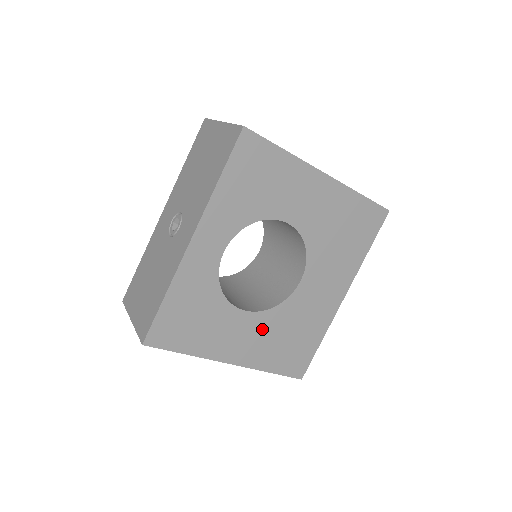
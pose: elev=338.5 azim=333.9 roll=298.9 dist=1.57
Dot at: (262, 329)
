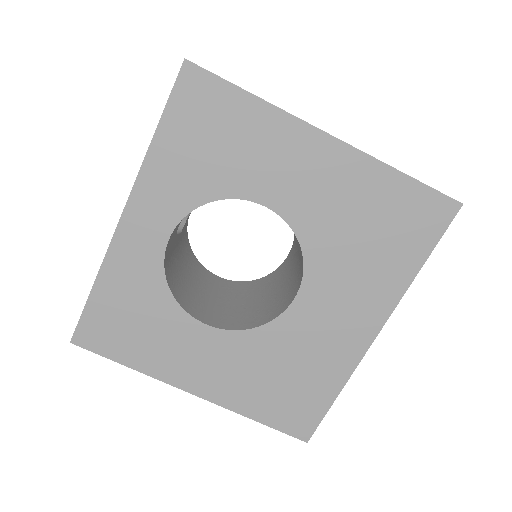
Dot at: (237, 356)
